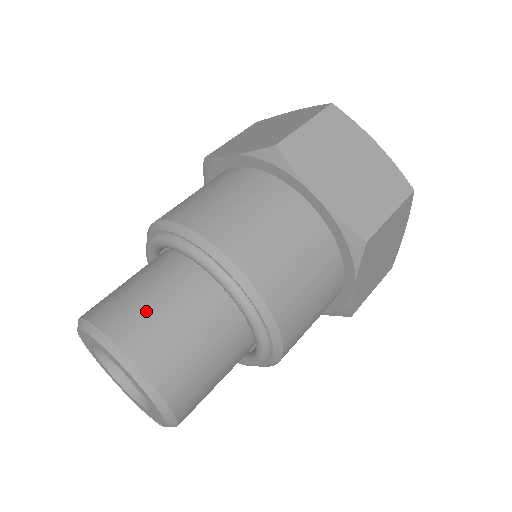
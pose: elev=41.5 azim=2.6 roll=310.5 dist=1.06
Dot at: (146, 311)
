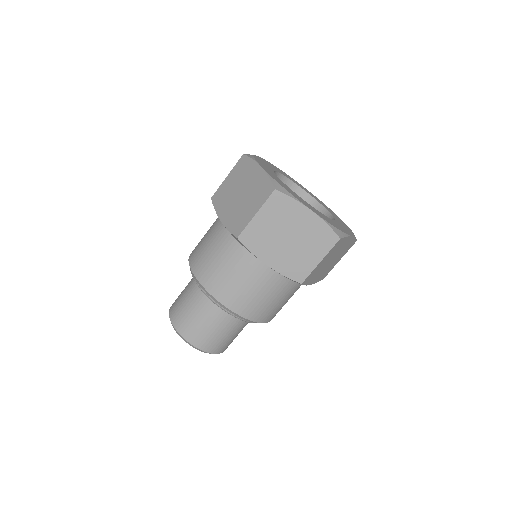
Dot at: (179, 297)
